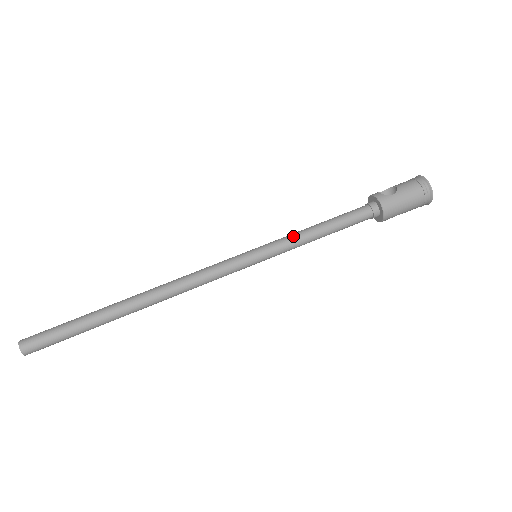
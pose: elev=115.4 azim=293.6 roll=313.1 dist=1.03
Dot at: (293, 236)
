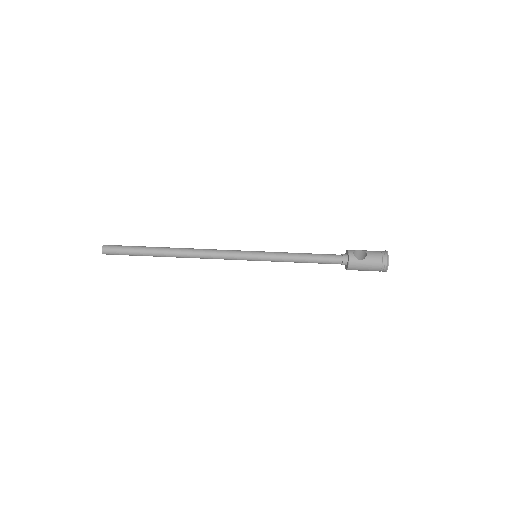
Dot at: (284, 256)
